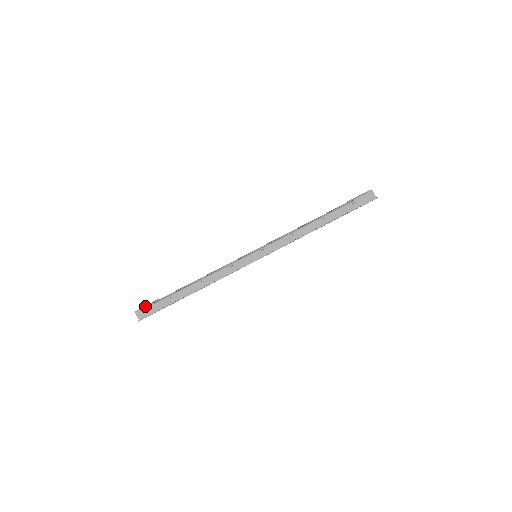
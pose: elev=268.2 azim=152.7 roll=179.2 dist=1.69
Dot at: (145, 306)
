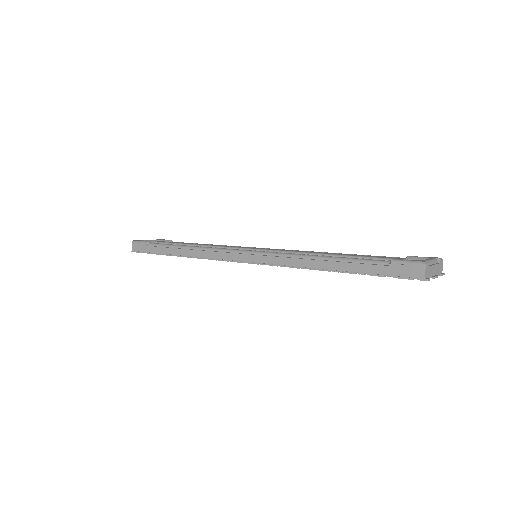
Dot at: (141, 241)
